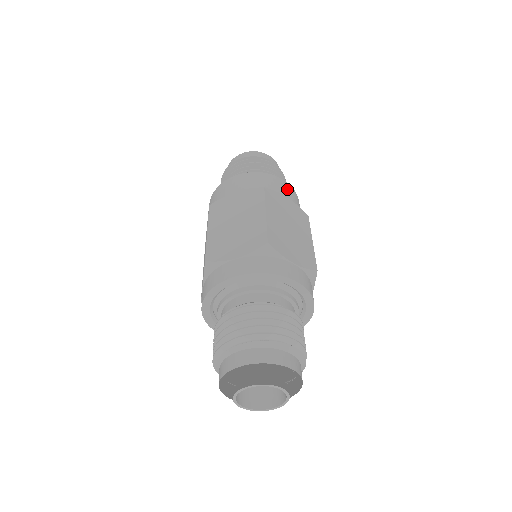
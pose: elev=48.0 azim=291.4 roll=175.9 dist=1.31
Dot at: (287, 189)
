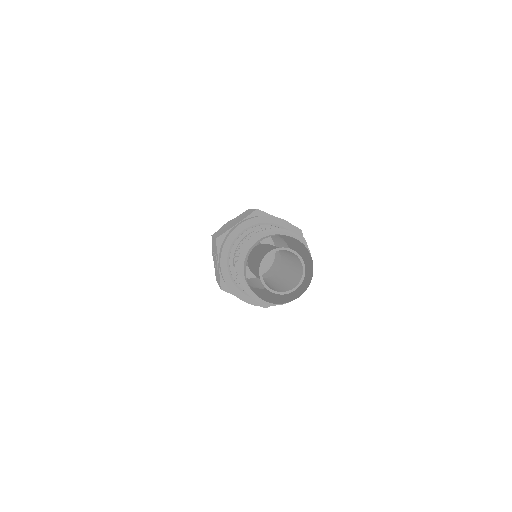
Dot at: occluded
